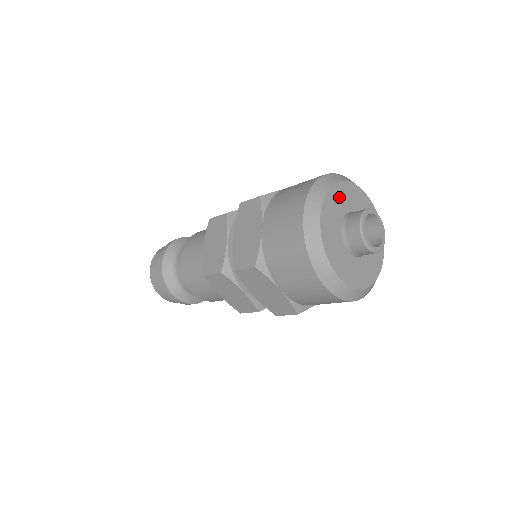
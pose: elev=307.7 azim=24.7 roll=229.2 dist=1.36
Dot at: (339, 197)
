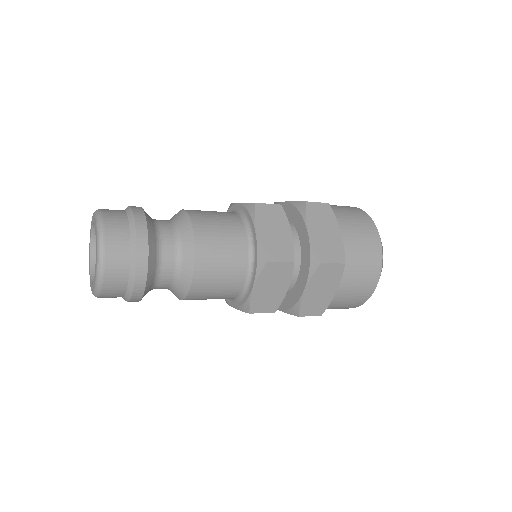
Dot at: occluded
